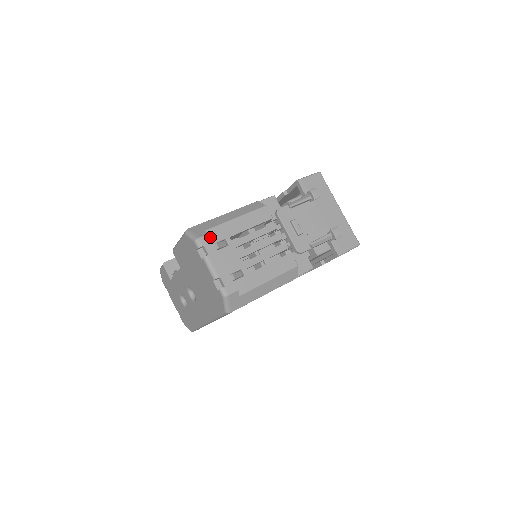
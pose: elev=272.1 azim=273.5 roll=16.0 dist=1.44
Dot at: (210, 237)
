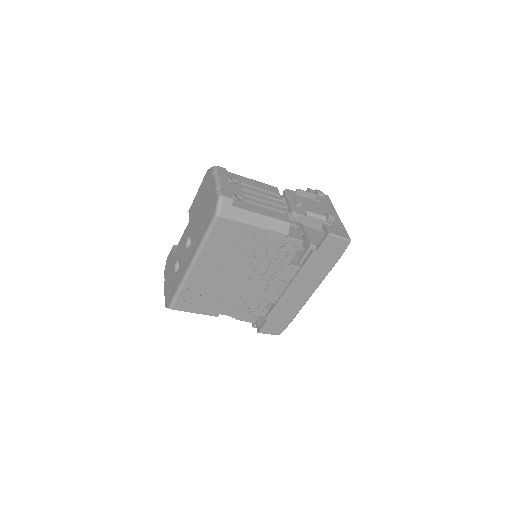
Dot at: (226, 170)
